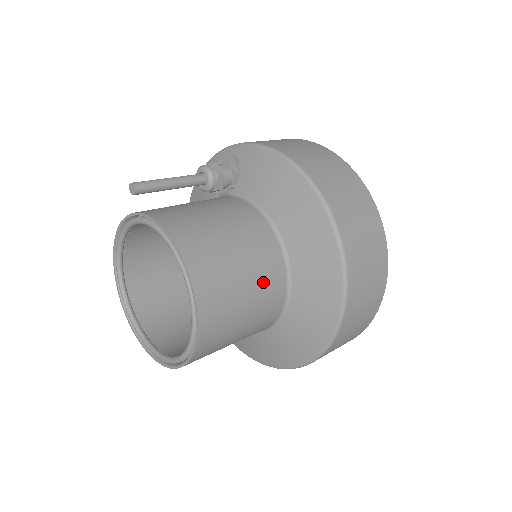
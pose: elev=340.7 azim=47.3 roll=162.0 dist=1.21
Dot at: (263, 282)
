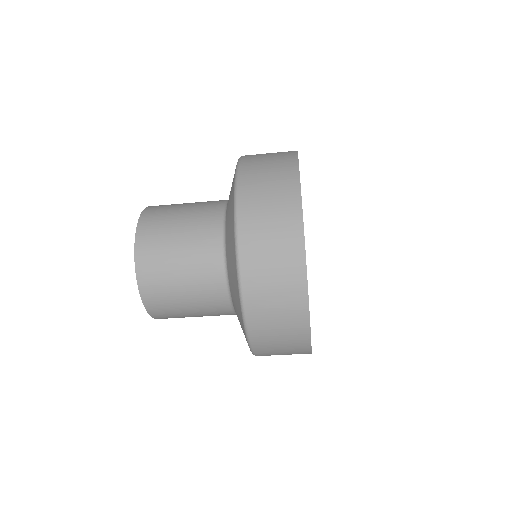
Dot at: occluded
